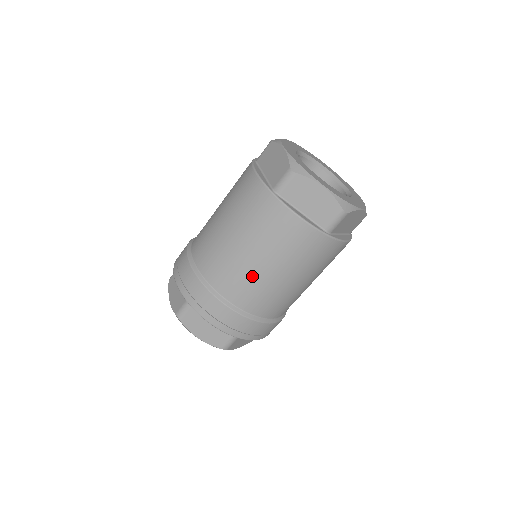
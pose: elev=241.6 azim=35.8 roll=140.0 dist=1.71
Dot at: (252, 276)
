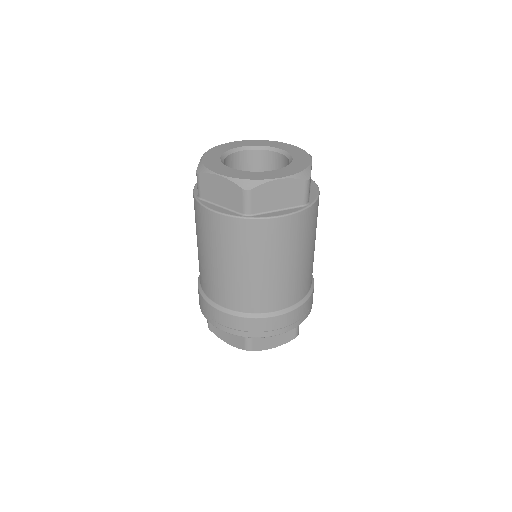
Dot at: (281, 282)
